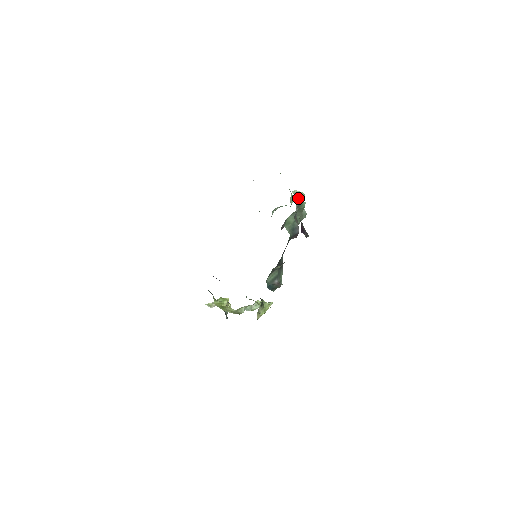
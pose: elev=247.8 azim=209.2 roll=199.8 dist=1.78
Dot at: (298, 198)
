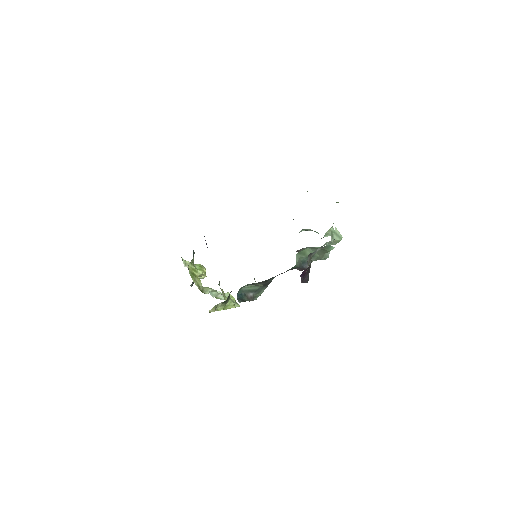
Dot at: (332, 238)
